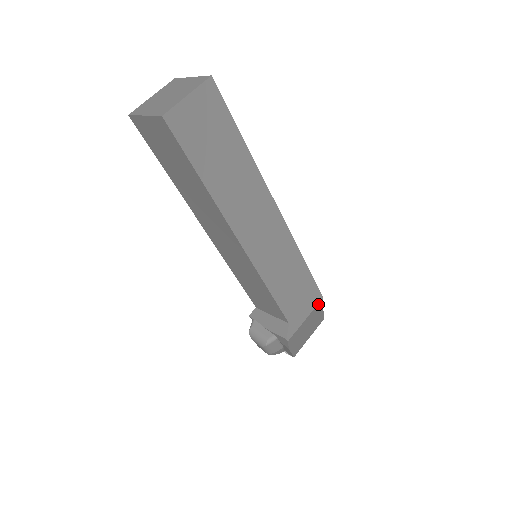
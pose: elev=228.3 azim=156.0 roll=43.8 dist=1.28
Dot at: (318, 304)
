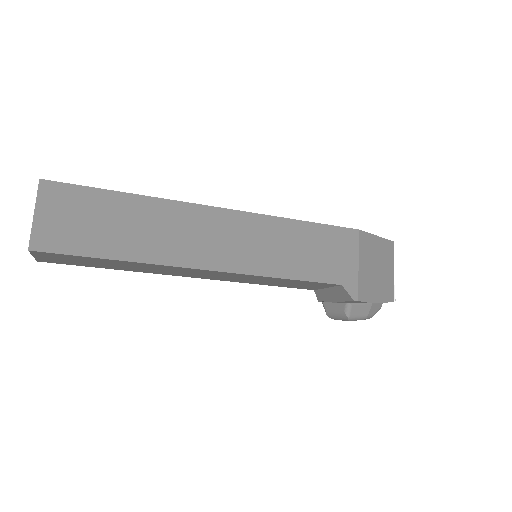
Dot at: (360, 240)
